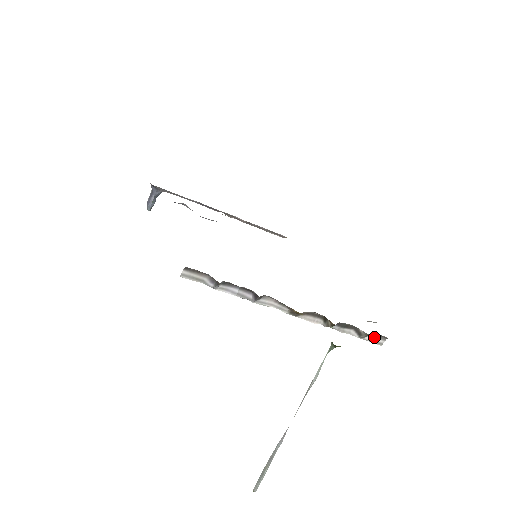
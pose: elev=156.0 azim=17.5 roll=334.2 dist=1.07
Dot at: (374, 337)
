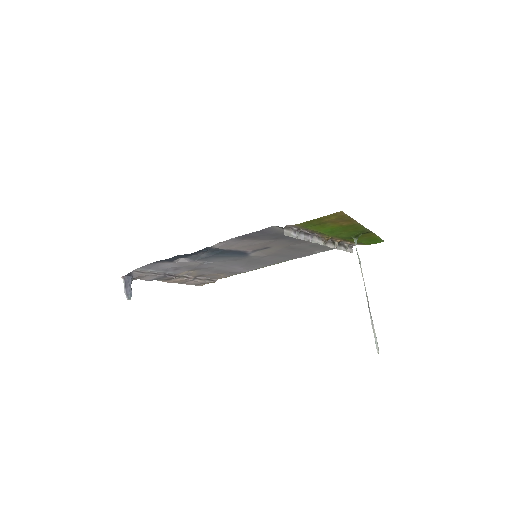
Dot at: (349, 248)
